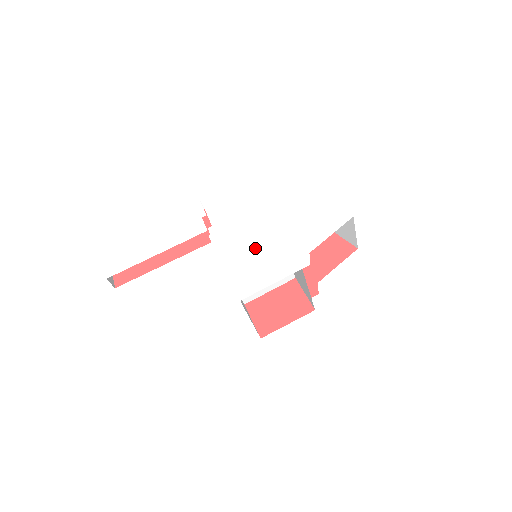
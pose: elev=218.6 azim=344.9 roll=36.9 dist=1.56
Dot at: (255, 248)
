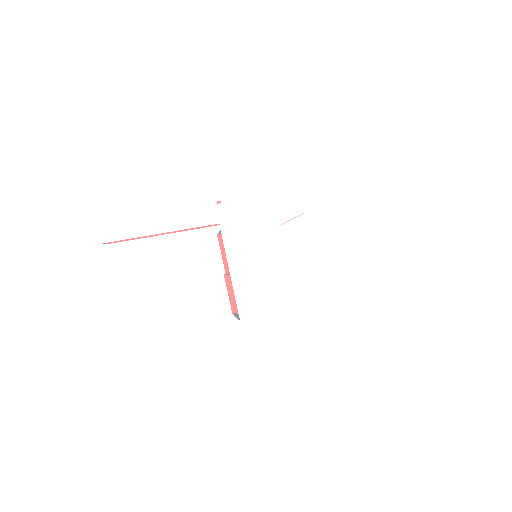
Dot at: (264, 267)
